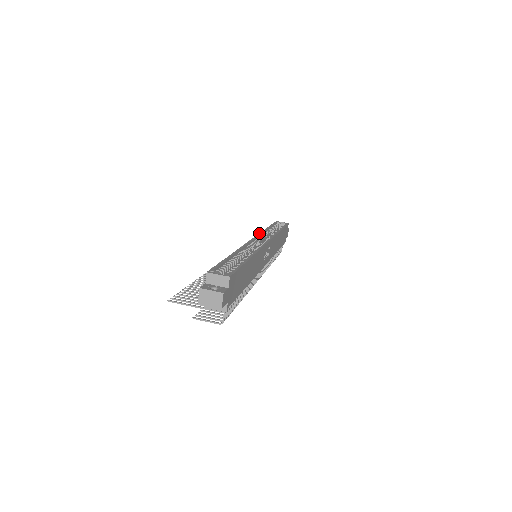
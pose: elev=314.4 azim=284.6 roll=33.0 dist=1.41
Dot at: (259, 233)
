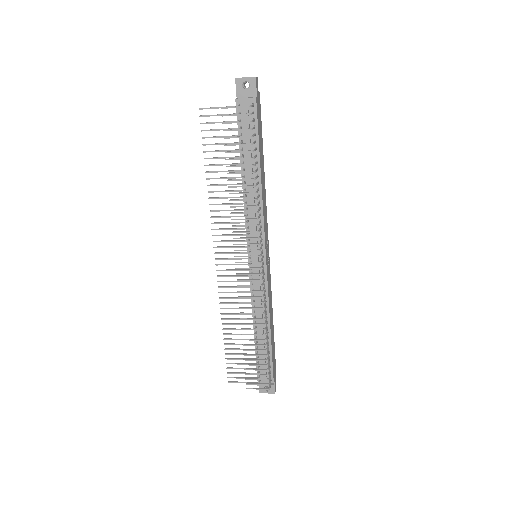
Dot at: occluded
